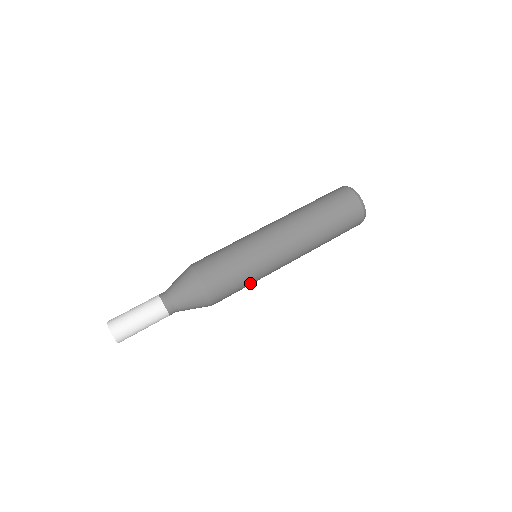
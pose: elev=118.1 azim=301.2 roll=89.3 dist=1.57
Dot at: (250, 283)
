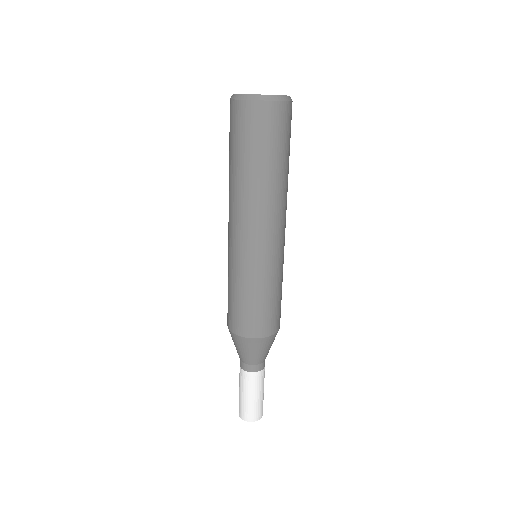
Dot at: (281, 282)
